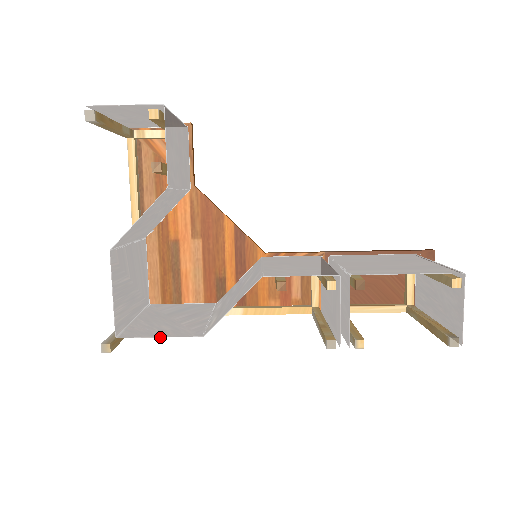
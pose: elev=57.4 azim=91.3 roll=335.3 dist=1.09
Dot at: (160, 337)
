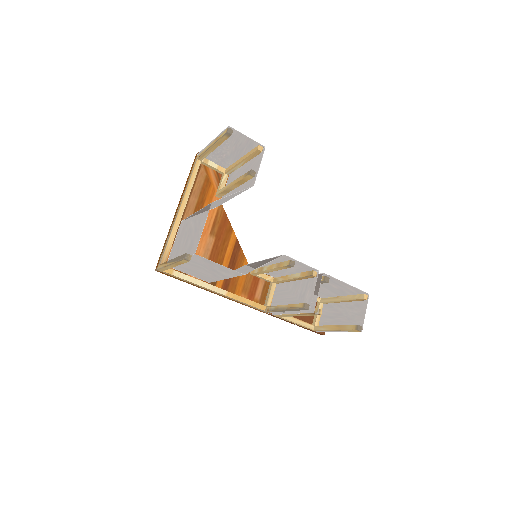
Dot at: (221, 265)
